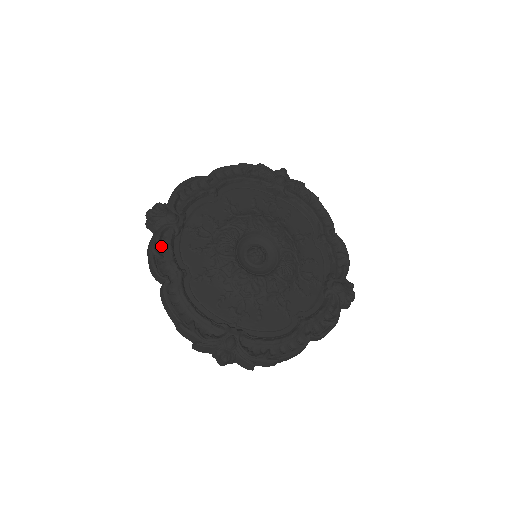
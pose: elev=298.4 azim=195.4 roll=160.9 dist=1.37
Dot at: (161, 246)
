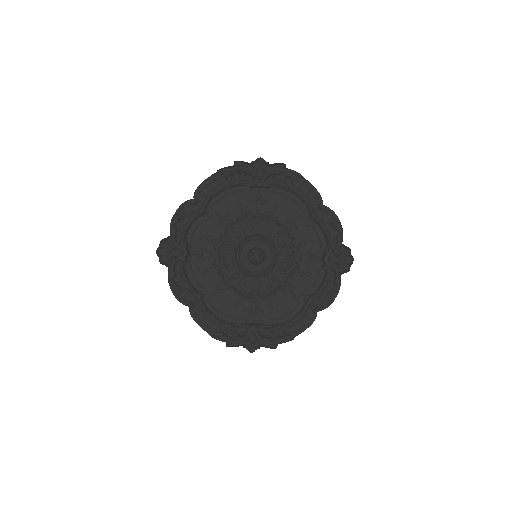
Dot at: (177, 279)
